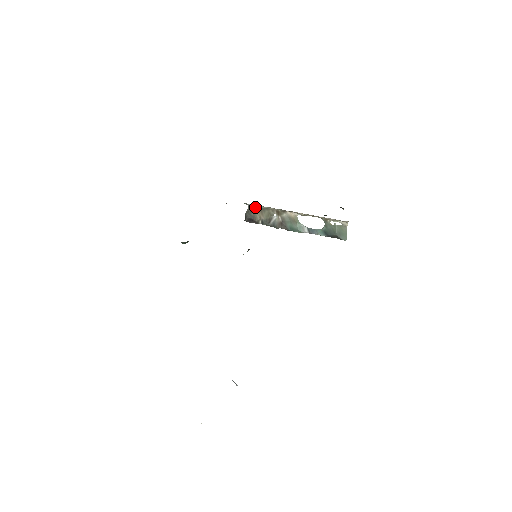
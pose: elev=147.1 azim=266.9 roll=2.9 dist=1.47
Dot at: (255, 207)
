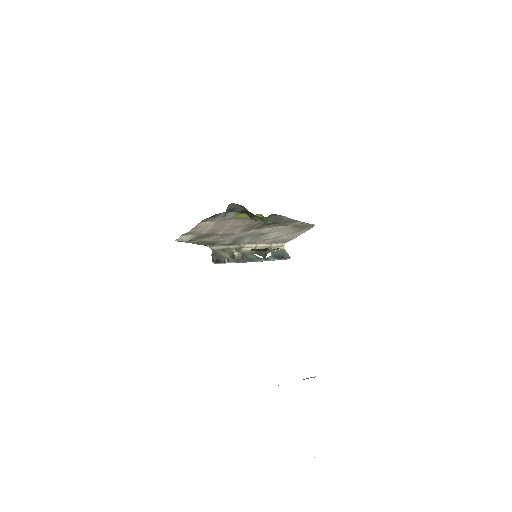
Dot at: (218, 249)
